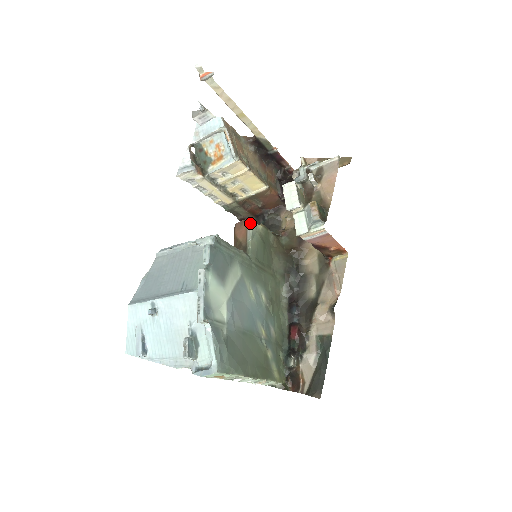
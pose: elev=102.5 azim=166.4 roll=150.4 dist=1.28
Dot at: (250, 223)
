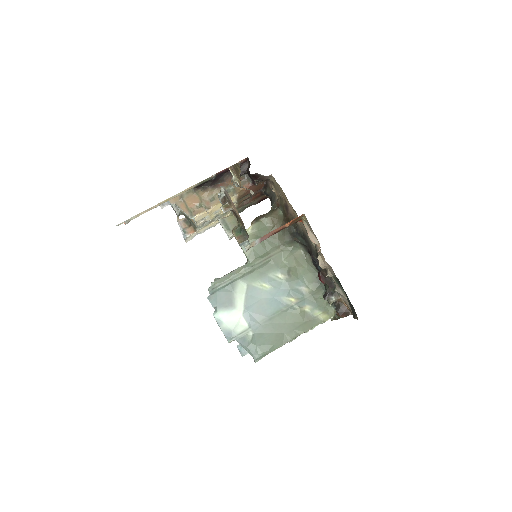
Dot at: occluded
